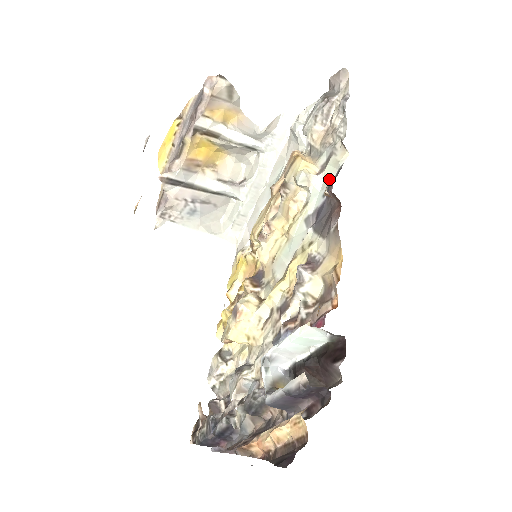
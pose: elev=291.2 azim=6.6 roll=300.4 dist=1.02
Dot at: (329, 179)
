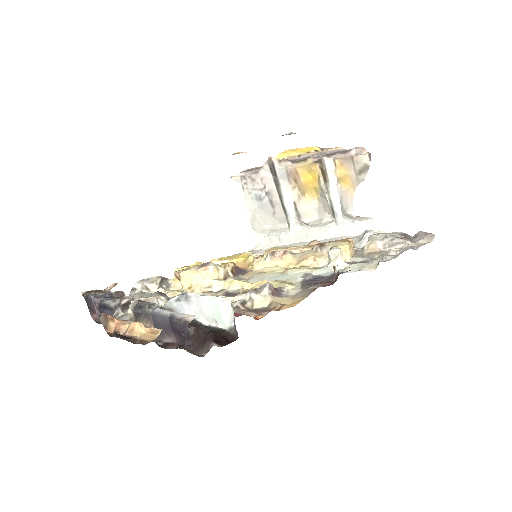
Dot at: (347, 270)
